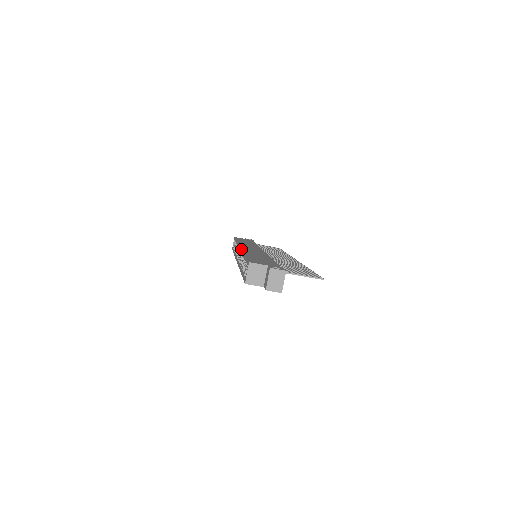
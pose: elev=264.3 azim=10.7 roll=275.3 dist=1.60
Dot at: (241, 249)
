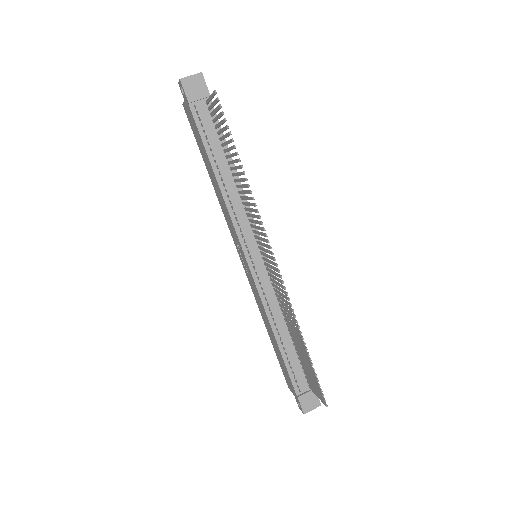
Dot at: occluded
